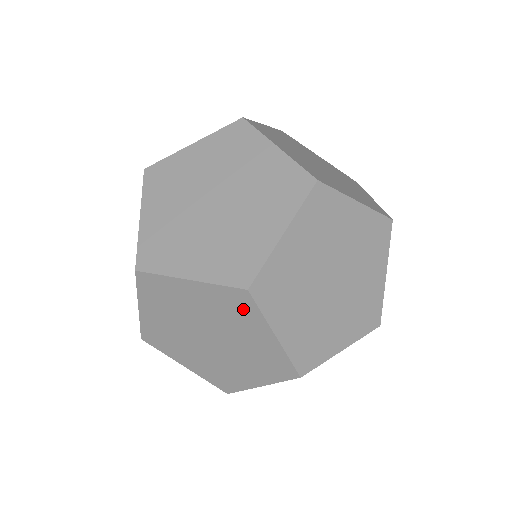
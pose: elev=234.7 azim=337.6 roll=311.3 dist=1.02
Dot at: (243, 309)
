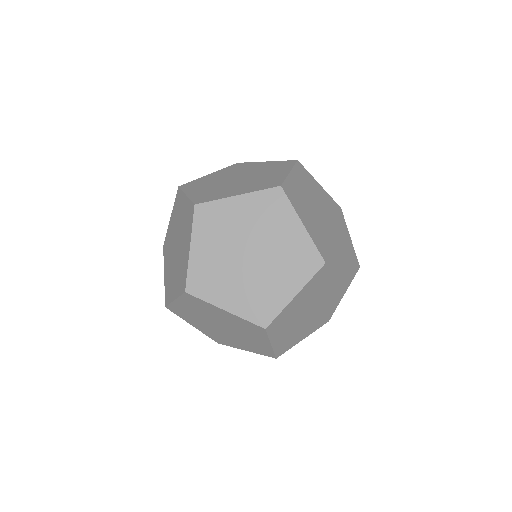
Dot at: (190, 221)
